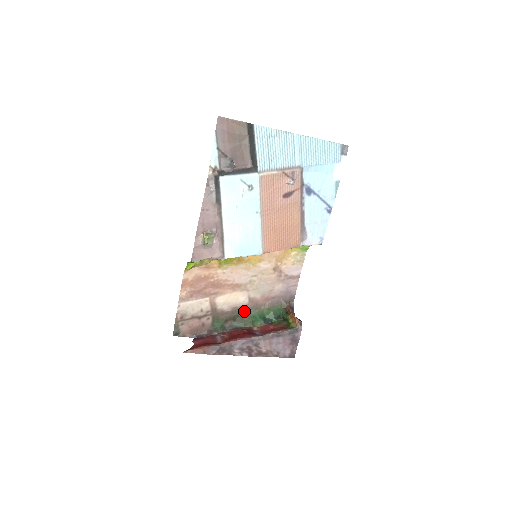
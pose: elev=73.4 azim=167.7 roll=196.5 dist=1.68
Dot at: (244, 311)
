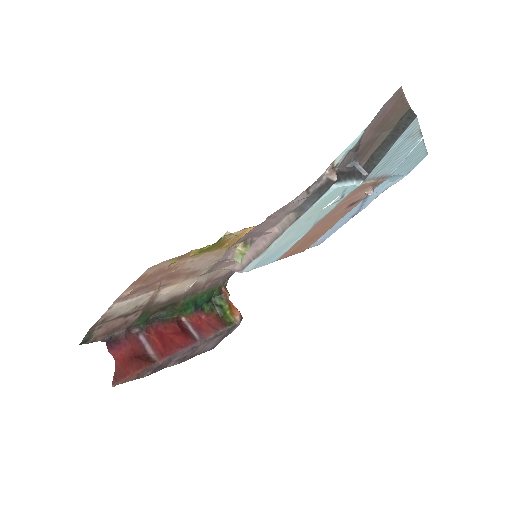
Dot at: (180, 298)
